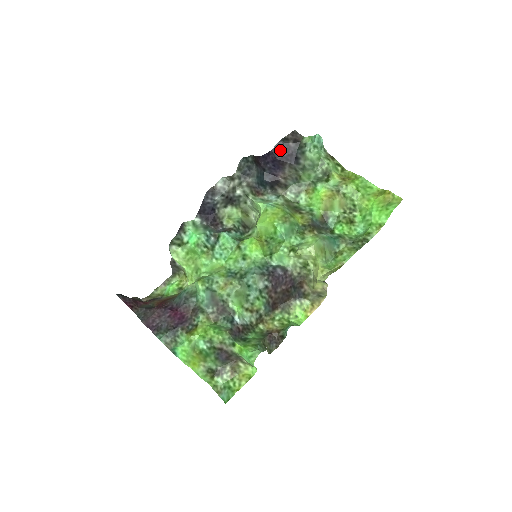
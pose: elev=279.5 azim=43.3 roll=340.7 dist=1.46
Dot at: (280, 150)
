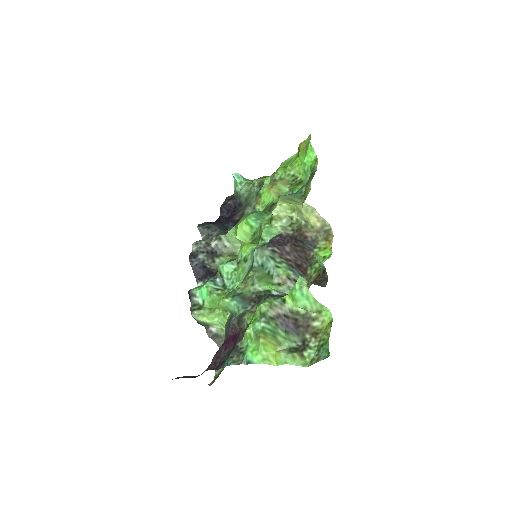
Dot at: (226, 212)
